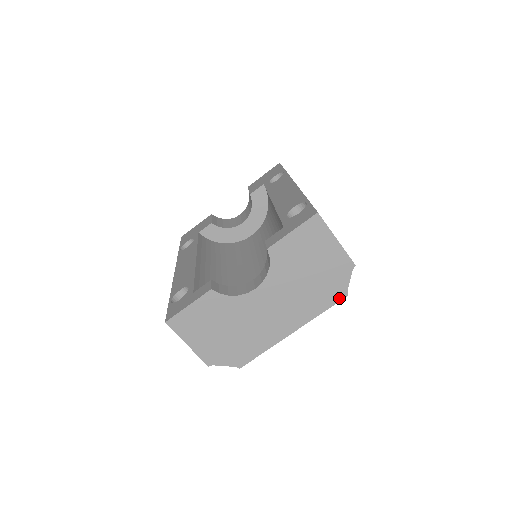
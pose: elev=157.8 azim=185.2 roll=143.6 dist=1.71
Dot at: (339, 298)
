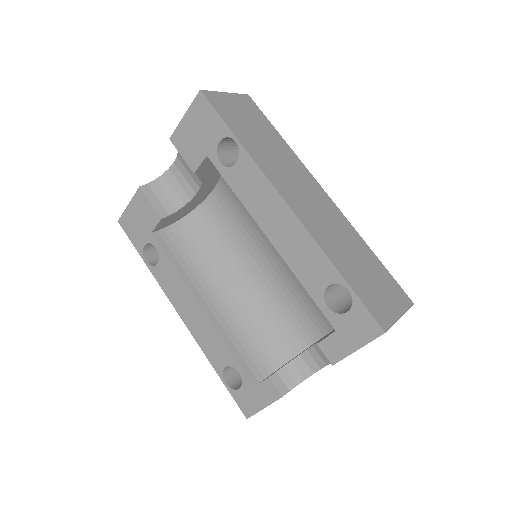
Dot at: occluded
